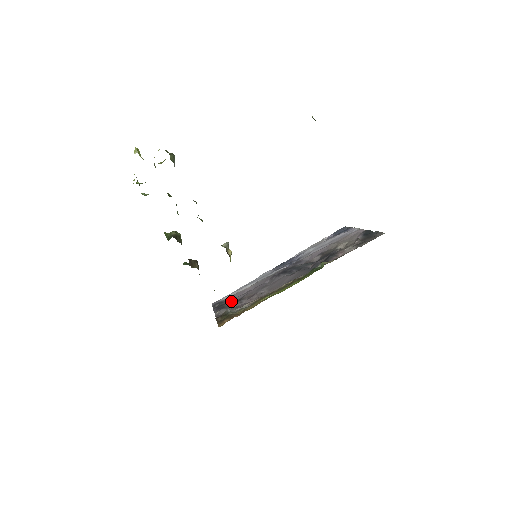
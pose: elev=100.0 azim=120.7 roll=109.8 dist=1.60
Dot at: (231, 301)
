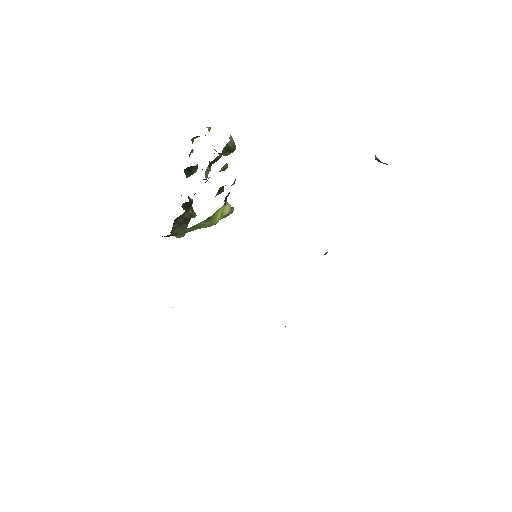
Dot at: occluded
